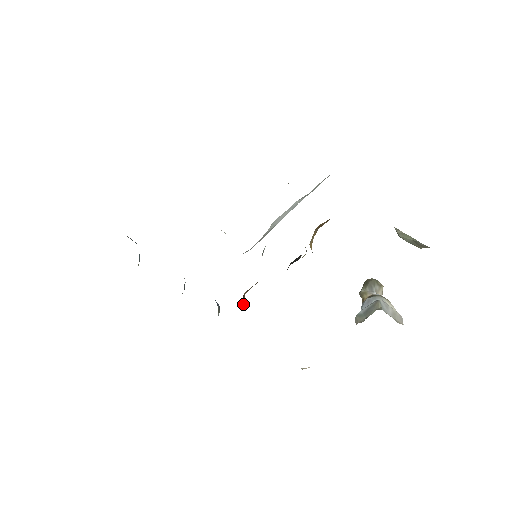
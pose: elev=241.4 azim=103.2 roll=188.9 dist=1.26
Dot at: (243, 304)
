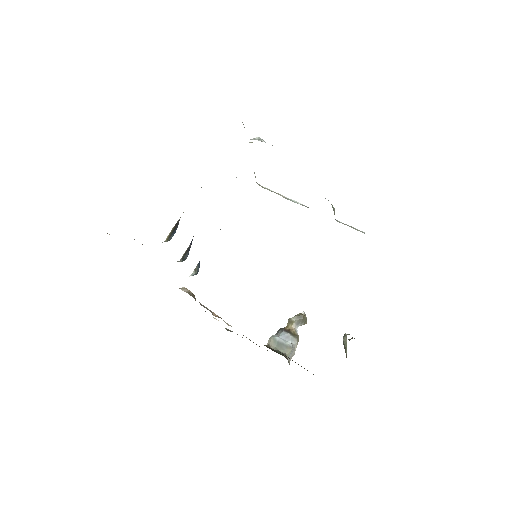
Dot at: occluded
